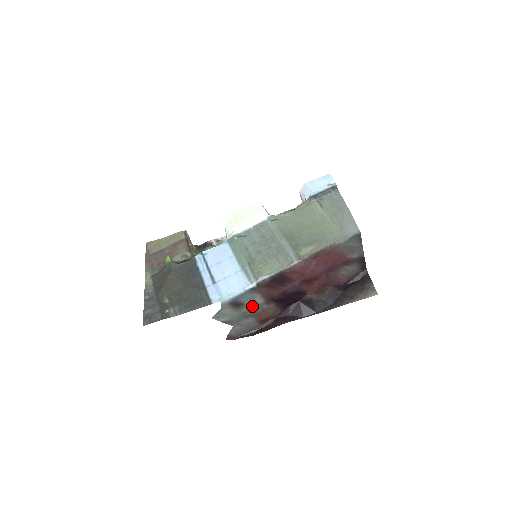
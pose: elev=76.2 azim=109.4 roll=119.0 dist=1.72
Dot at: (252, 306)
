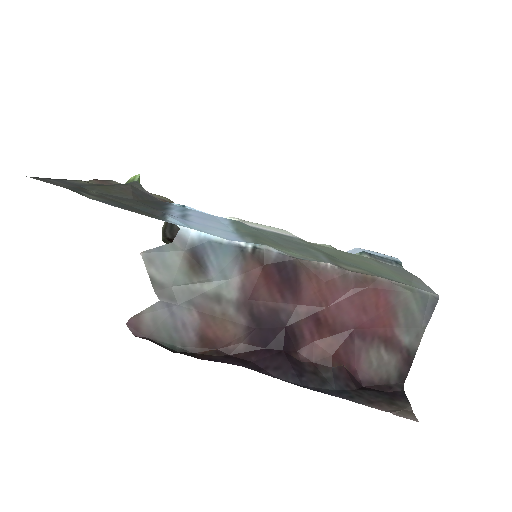
Dot at: (214, 291)
